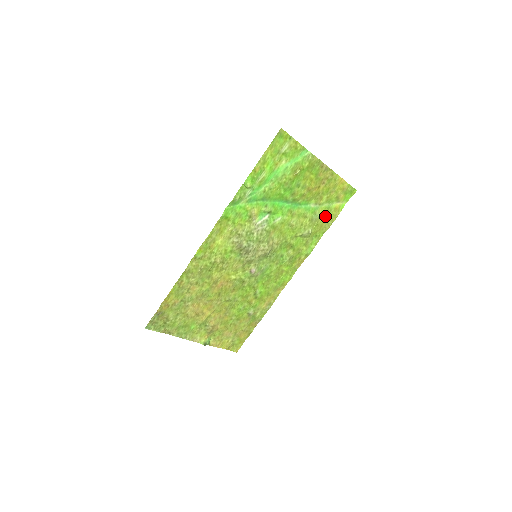
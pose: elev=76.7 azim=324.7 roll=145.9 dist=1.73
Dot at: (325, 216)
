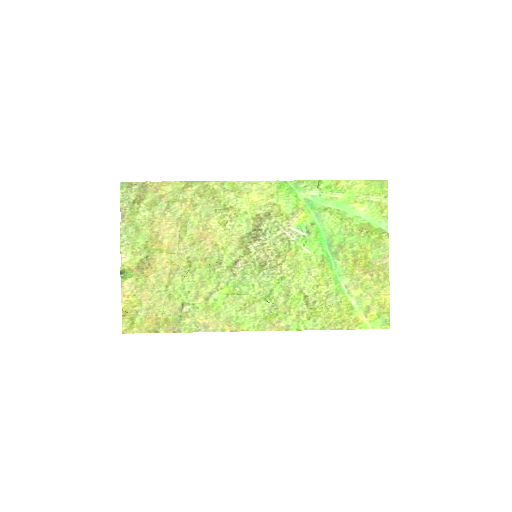
Dot at: (342, 312)
